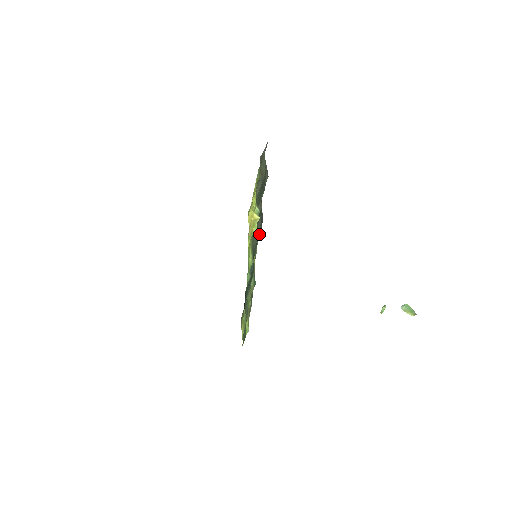
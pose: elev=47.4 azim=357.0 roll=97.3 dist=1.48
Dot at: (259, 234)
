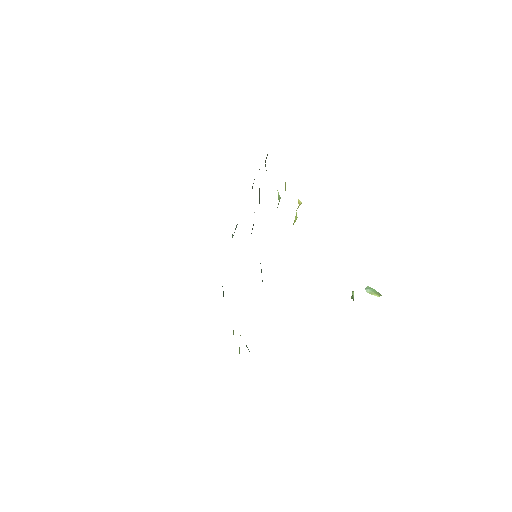
Dot at: occluded
